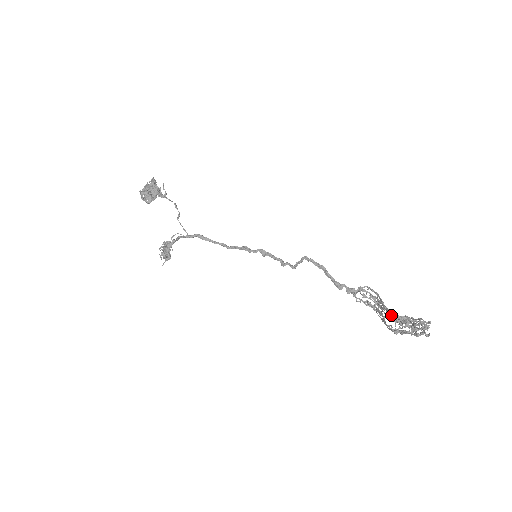
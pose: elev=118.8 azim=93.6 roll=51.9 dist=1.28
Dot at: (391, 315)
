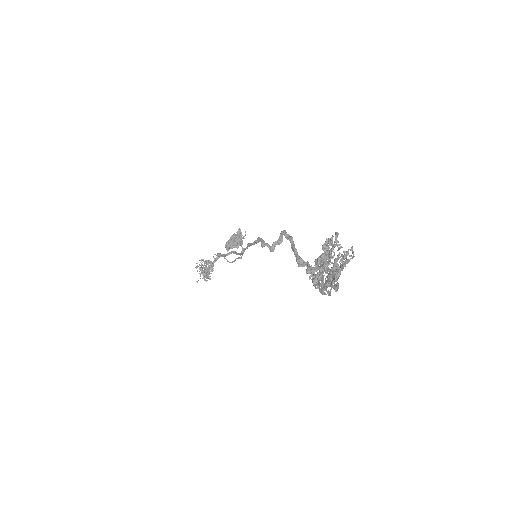
Dot at: occluded
